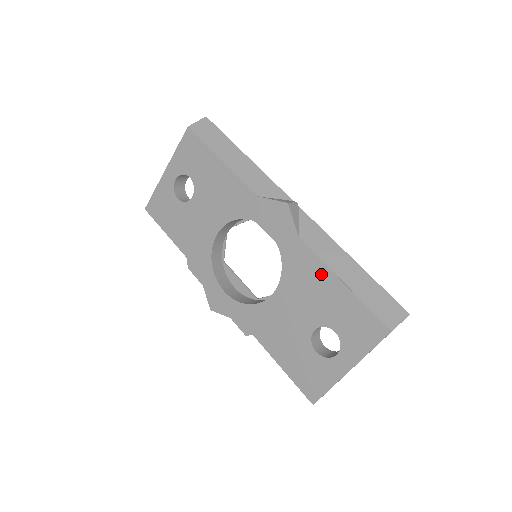
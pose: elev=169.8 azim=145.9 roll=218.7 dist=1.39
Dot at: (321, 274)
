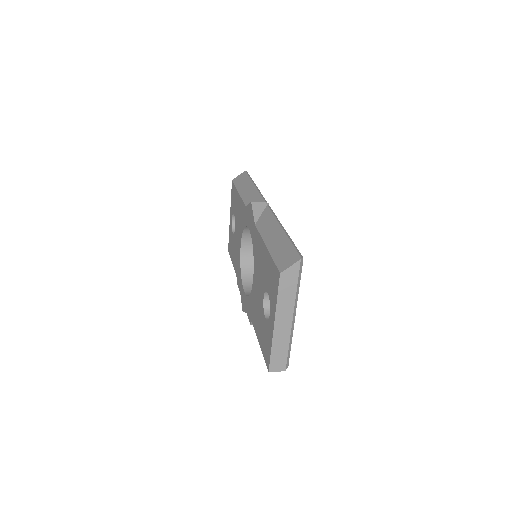
Dot at: (261, 247)
